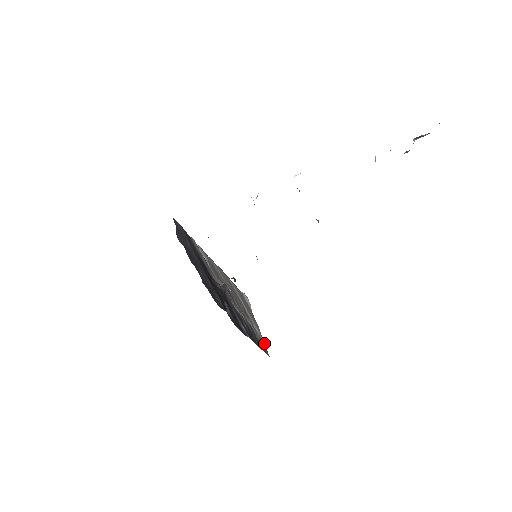
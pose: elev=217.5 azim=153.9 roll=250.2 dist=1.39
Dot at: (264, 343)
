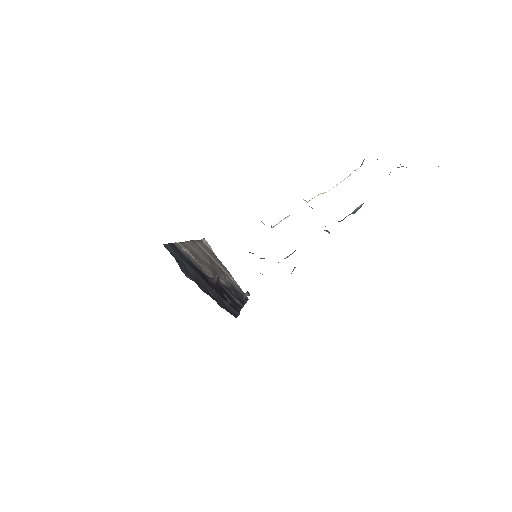
Dot at: (239, 287)
